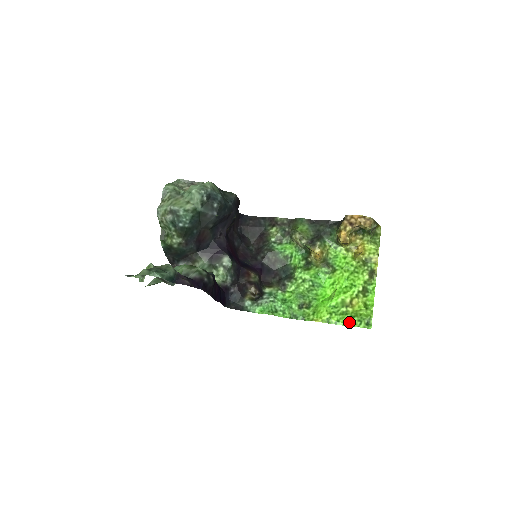
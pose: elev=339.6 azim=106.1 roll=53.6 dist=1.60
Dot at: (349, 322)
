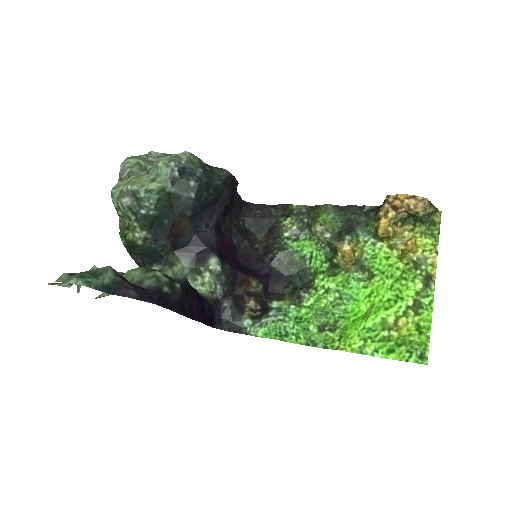
Dot at: (393, 353)
